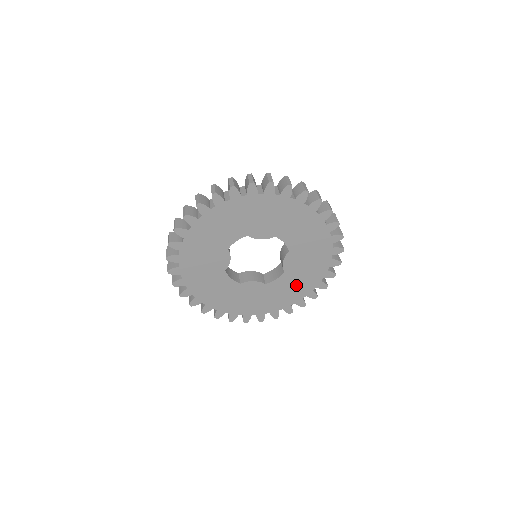
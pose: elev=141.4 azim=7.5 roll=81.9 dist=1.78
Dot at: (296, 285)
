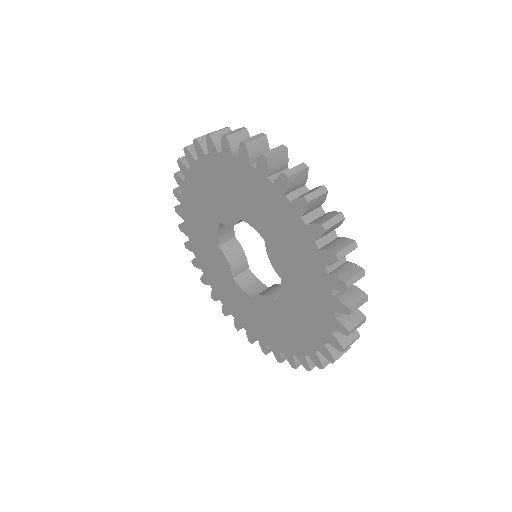
Dot at: (307, 304)
